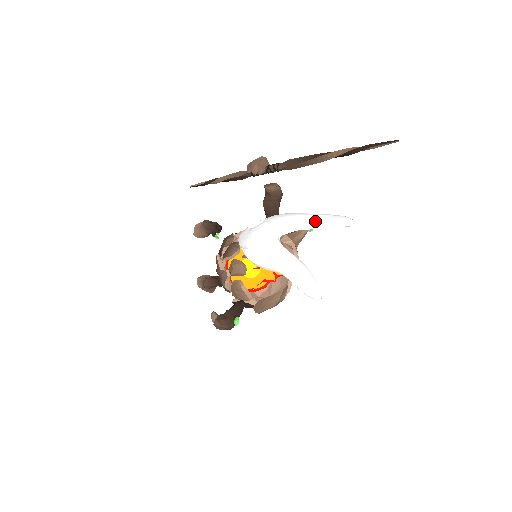
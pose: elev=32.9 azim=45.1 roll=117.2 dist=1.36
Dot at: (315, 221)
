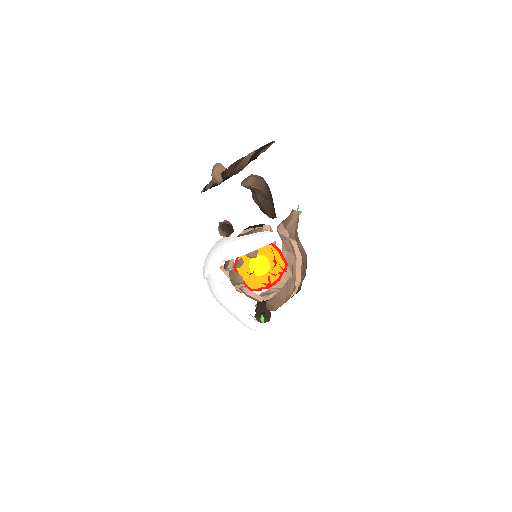
Dot at: (235, 250)
